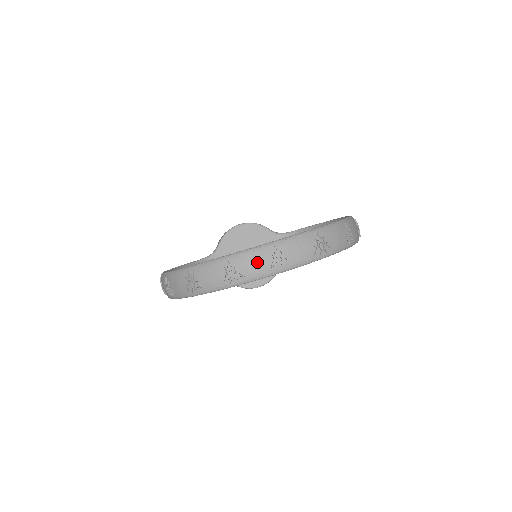
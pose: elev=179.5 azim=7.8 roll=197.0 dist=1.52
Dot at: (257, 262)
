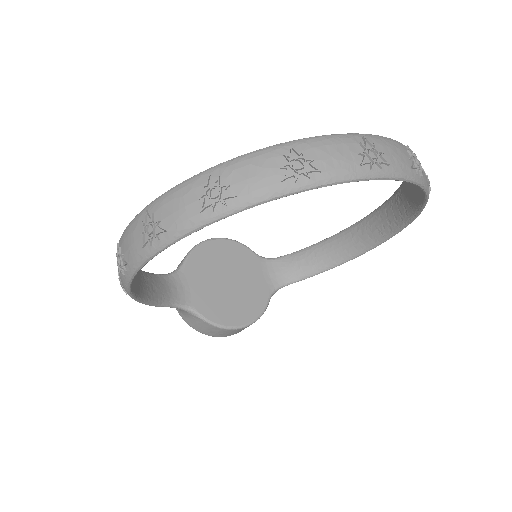
Dot at: (340, 152)
